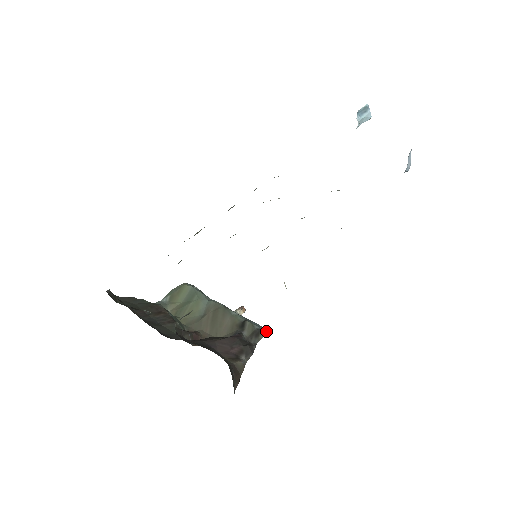
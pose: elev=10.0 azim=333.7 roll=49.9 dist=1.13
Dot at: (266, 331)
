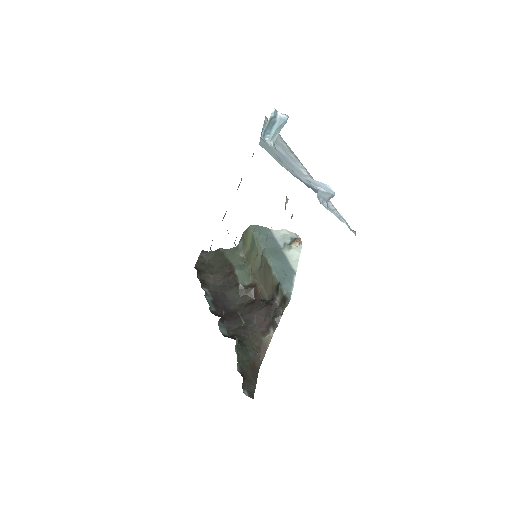
Dot at: (289, 299)
